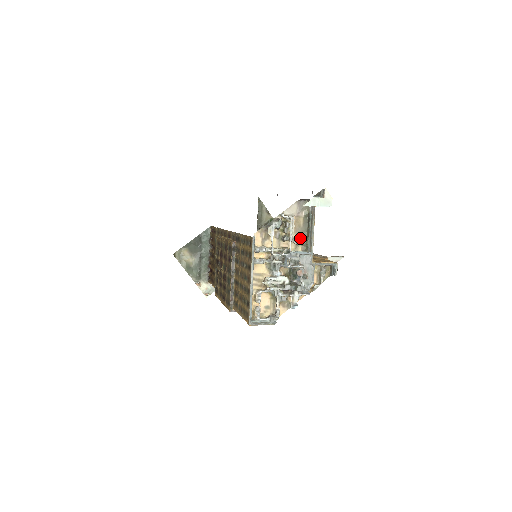
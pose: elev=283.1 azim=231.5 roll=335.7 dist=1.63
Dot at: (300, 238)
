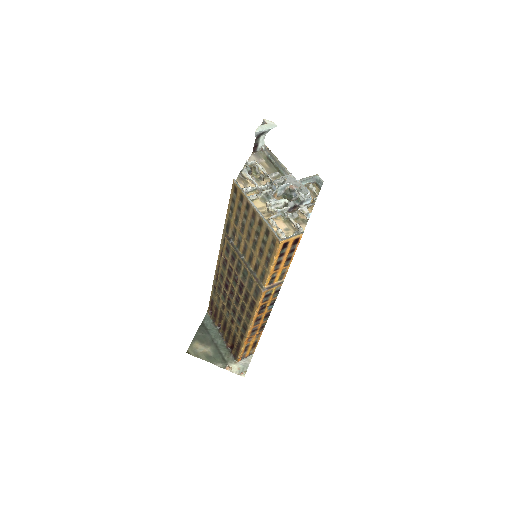
Dot at: occluded
